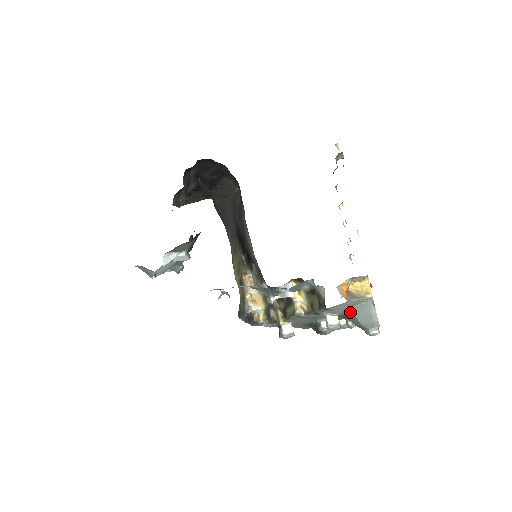
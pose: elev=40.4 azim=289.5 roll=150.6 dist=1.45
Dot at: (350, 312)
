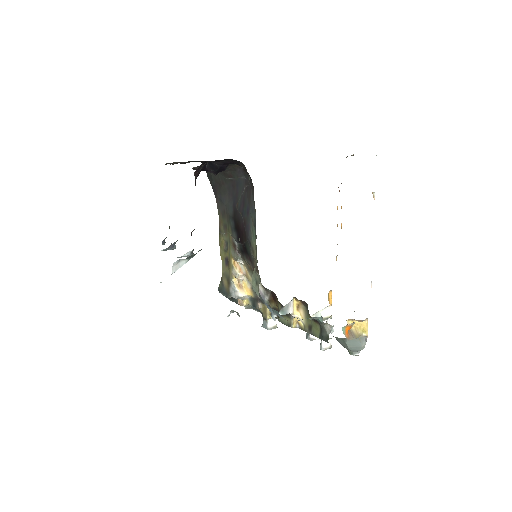
Dot at: (343, 339)
